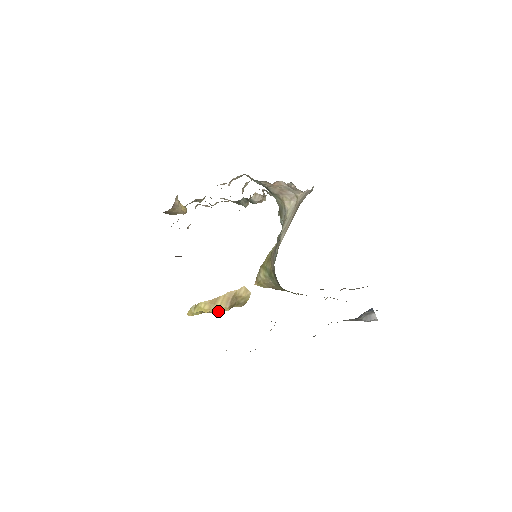
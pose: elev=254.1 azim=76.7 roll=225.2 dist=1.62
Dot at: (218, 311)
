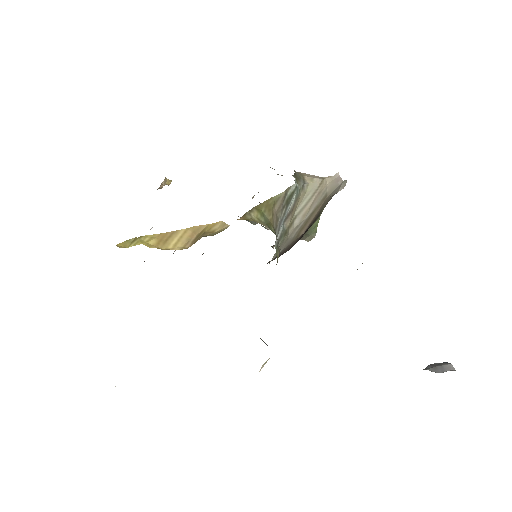
Dot at: (169, 249)
